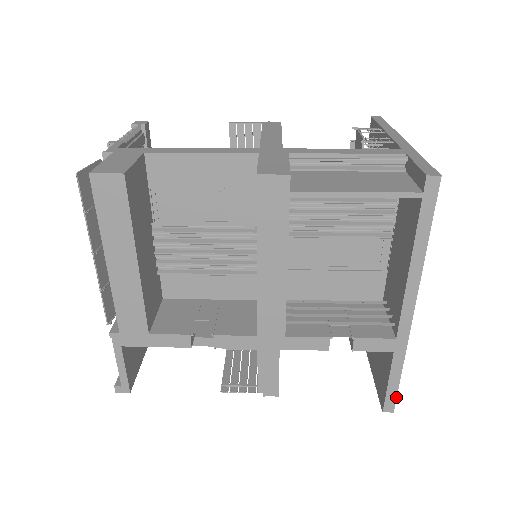
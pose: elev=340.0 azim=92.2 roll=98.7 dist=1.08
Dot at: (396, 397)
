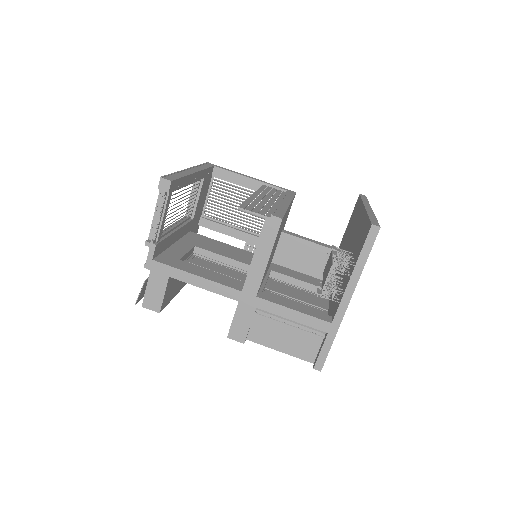
Dot at: occluded
